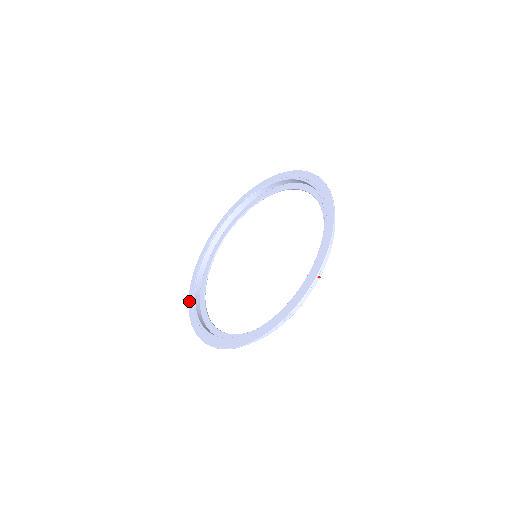
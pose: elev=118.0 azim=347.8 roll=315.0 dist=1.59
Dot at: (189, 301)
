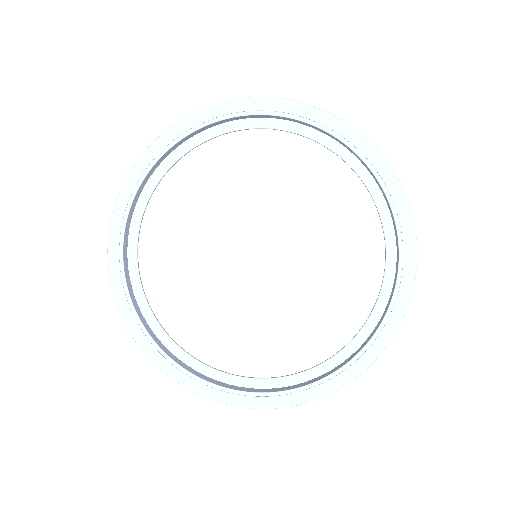
Dot at: (179, 381)
